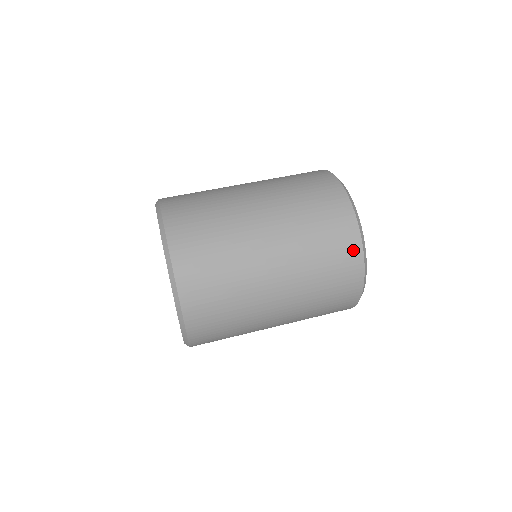
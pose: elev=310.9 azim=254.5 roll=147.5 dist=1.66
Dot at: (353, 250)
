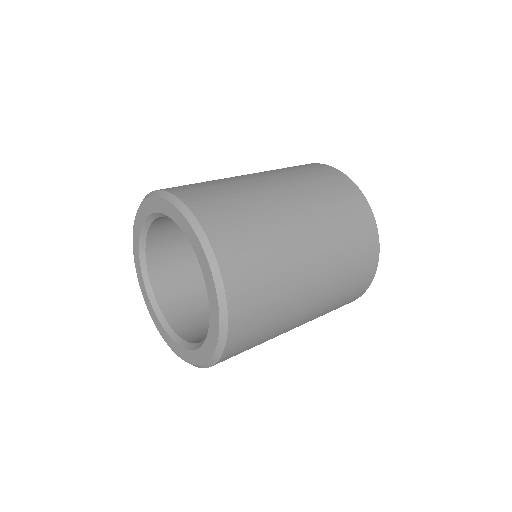
Dot at: (372, 264)
